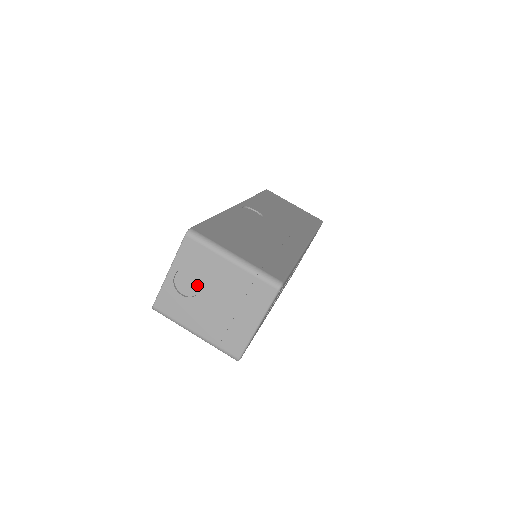
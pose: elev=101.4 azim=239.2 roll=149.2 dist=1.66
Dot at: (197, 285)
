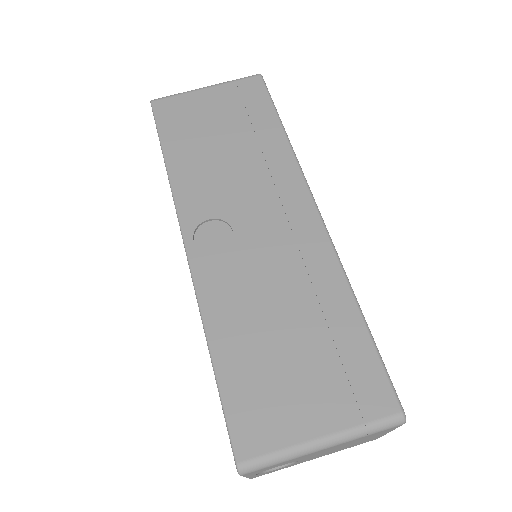
Dot at: occluded
